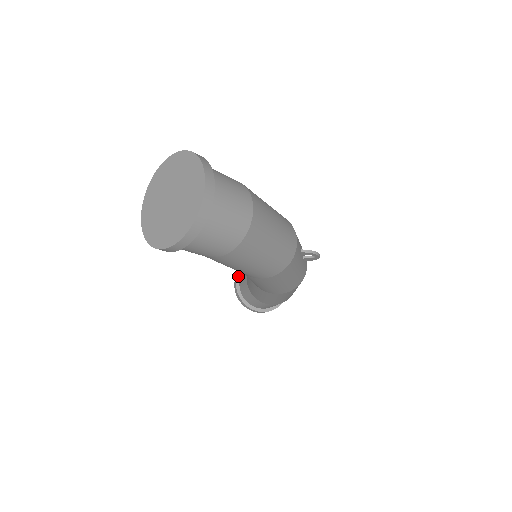
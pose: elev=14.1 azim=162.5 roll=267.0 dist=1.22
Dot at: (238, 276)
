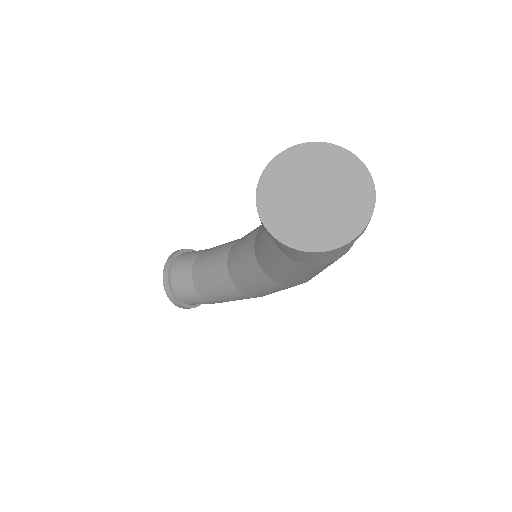
Dot at: (170, 265)
